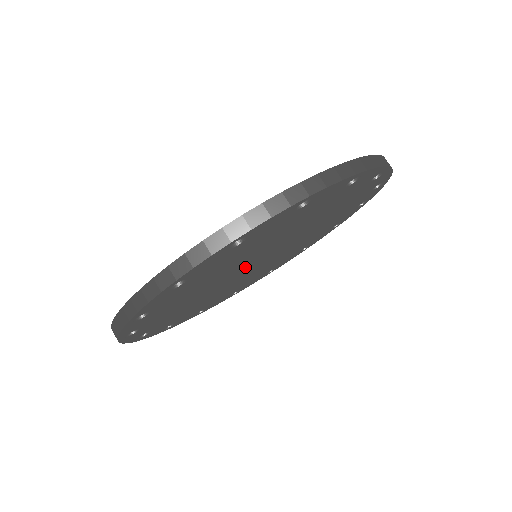
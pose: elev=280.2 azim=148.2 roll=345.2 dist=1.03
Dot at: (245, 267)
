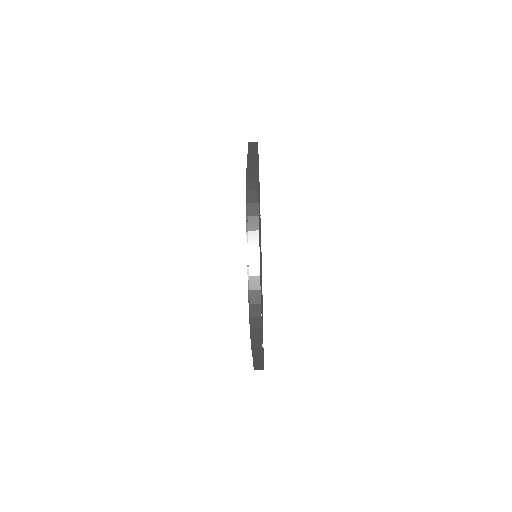
Dot at: occluded
